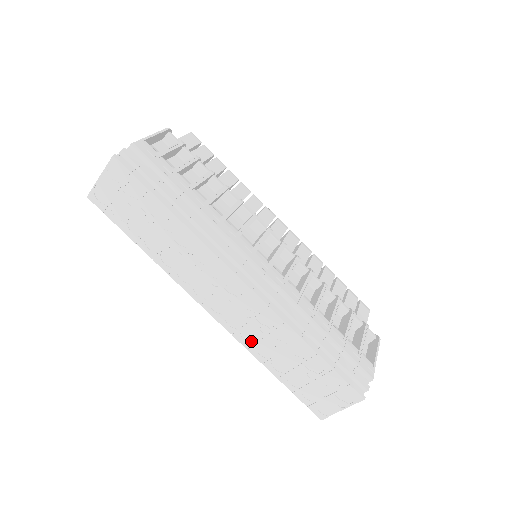
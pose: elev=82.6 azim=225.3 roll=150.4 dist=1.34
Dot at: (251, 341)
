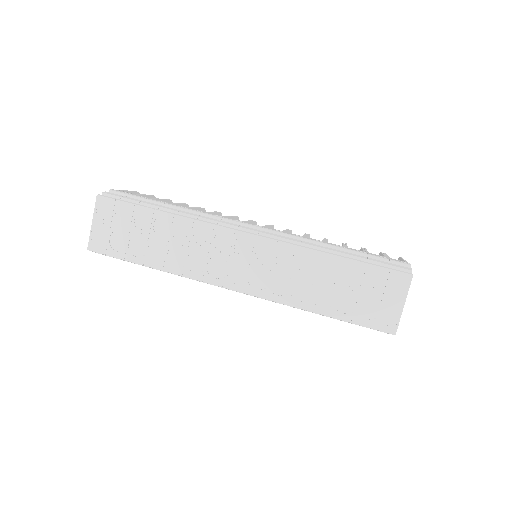
Dot at: (284, 292)
